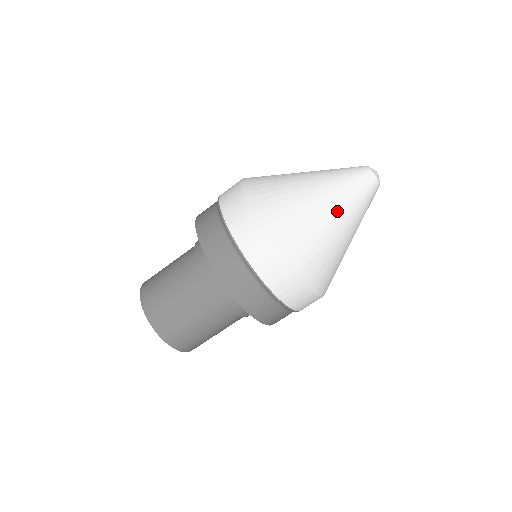
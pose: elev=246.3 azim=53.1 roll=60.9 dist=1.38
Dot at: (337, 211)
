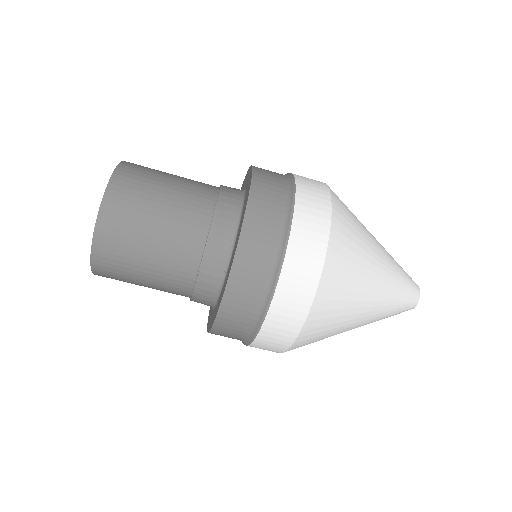
Dot at: (385, 269)
